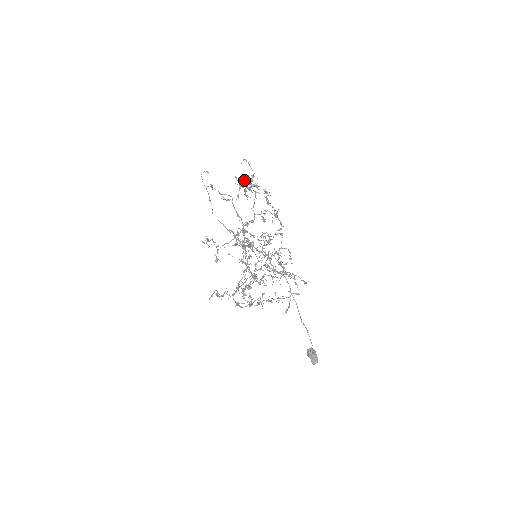
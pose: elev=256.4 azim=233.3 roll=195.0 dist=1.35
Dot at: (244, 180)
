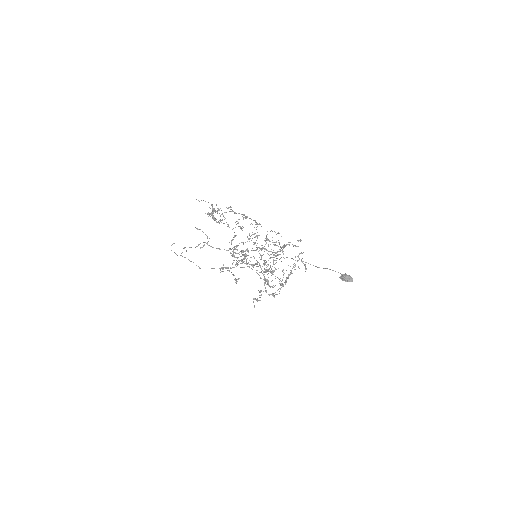
Dot at: occluded
